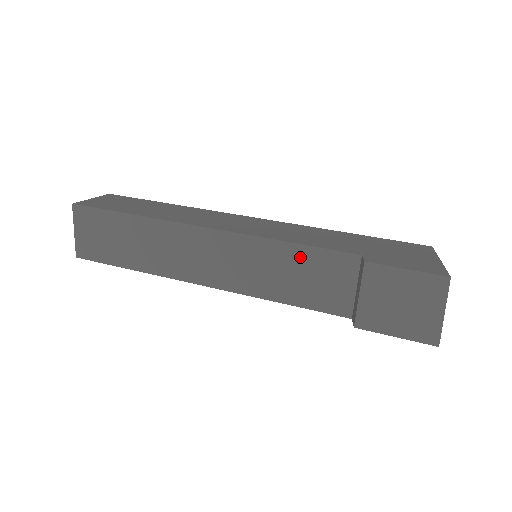
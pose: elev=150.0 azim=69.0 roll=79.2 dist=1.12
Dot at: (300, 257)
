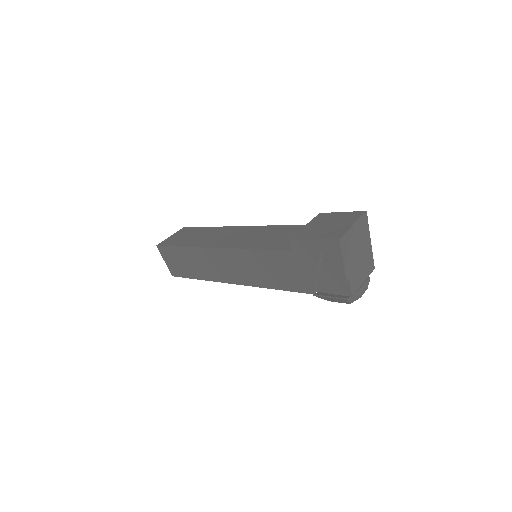
Dot at: (284, 230)
